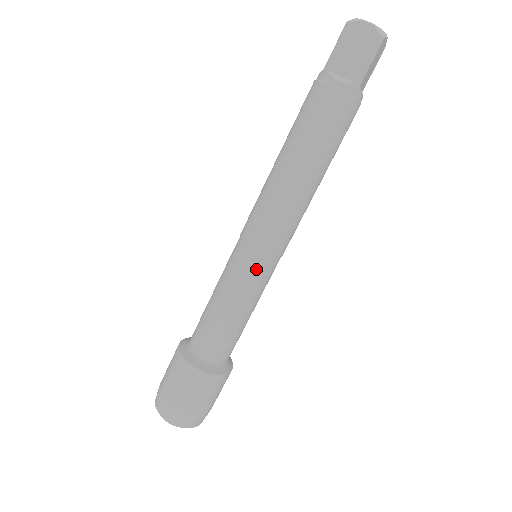
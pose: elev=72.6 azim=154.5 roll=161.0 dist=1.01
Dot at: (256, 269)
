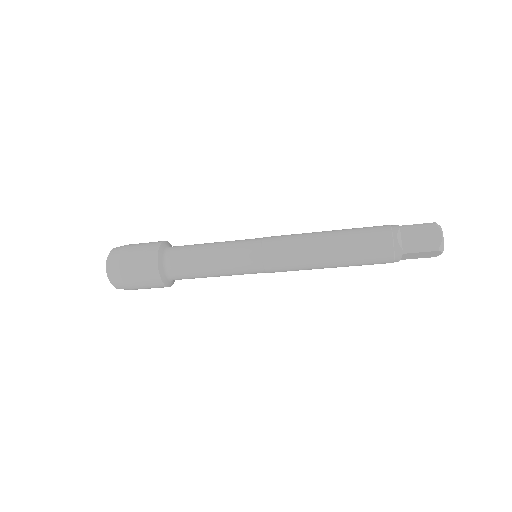
Dot at: (254, 273)
